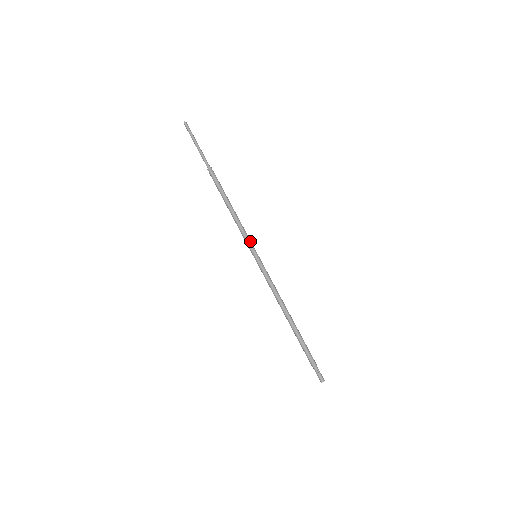
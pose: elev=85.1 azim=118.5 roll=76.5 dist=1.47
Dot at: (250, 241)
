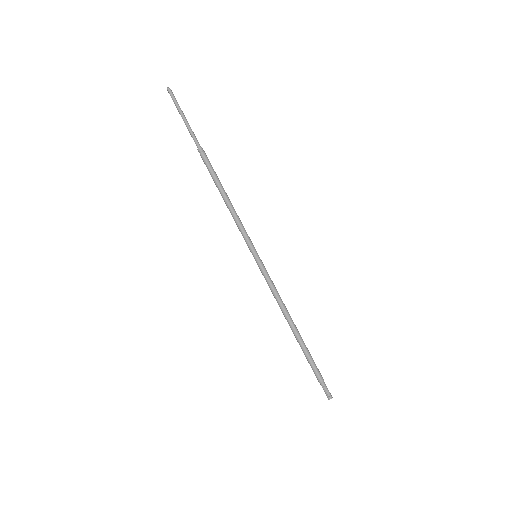
Dot at: (248, 239)
